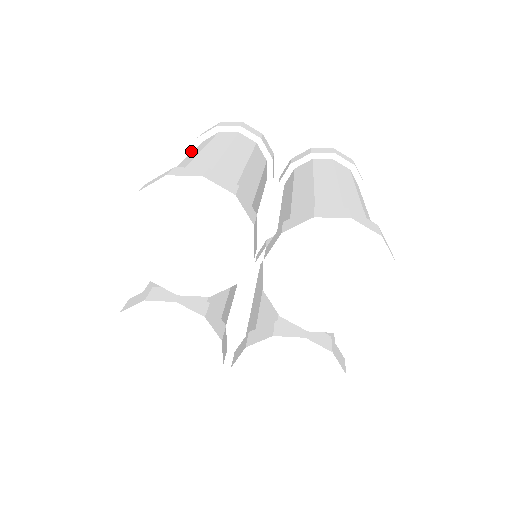
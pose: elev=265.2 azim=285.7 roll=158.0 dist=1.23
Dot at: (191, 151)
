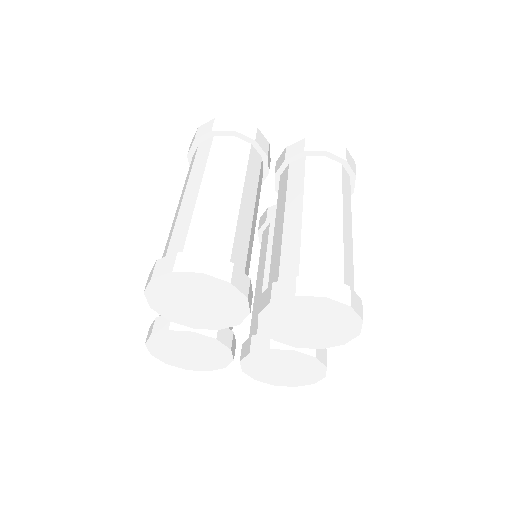
Dot at: (189, 151)
